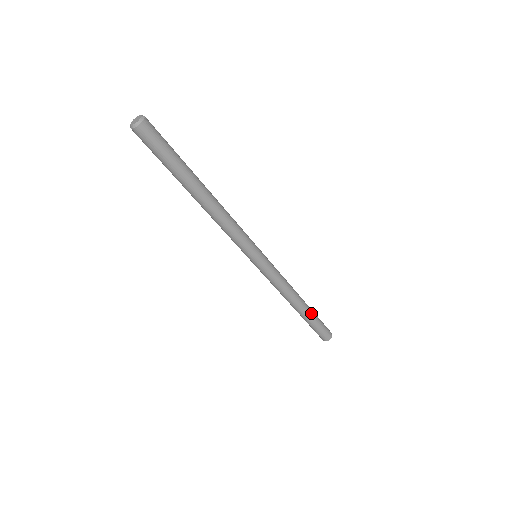
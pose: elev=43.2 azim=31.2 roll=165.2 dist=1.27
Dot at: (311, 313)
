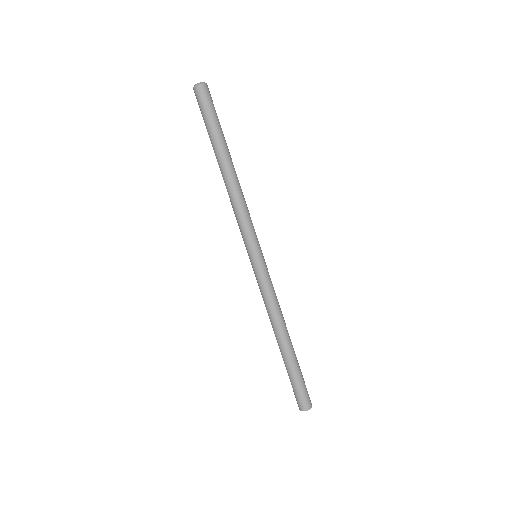
Dot at: (295, 358)
